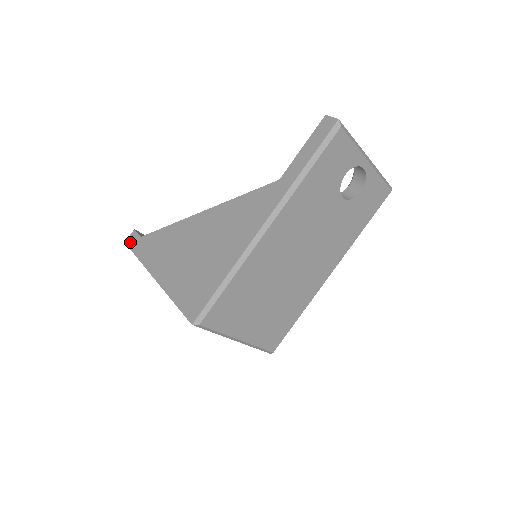
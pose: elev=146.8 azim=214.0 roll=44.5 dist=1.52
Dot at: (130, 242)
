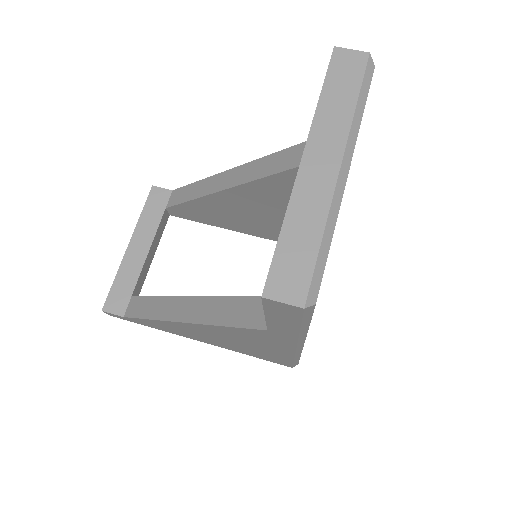
Dot at: (117, 317)
